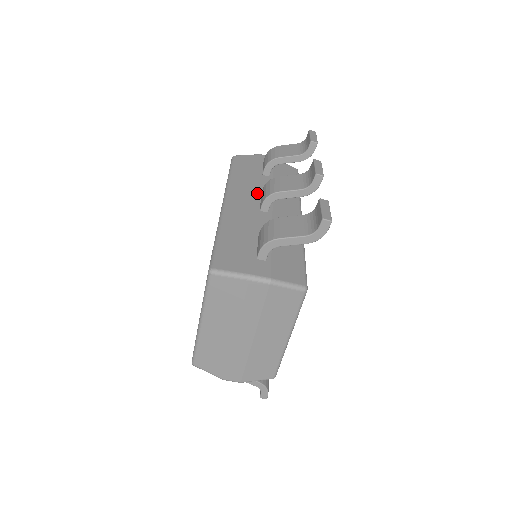
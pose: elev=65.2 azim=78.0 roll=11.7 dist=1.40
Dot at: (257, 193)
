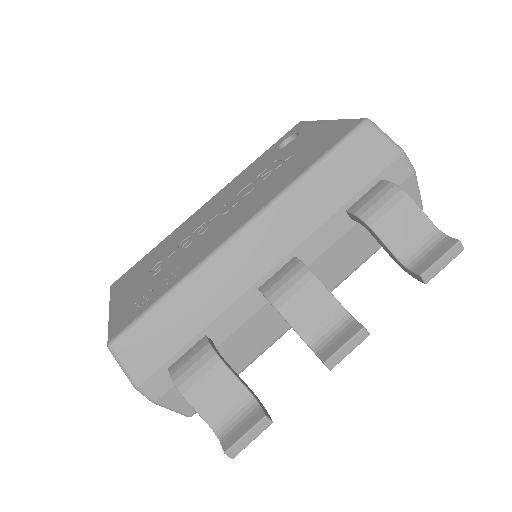
Dot at: (292, 251)
